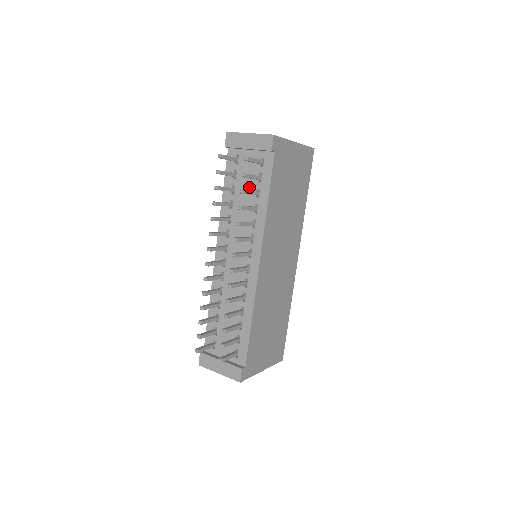
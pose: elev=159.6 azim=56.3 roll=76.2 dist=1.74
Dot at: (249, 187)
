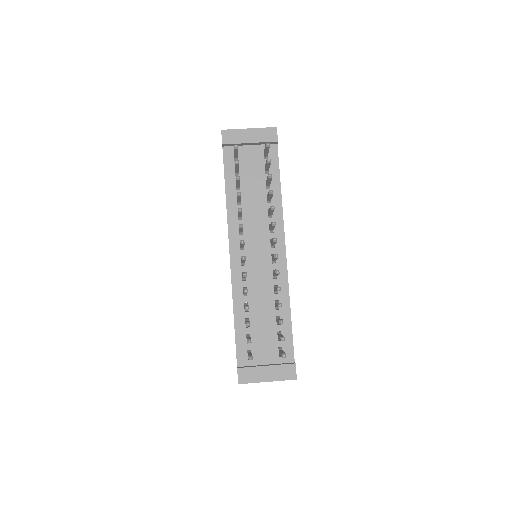
Dot at: (256, 180)
